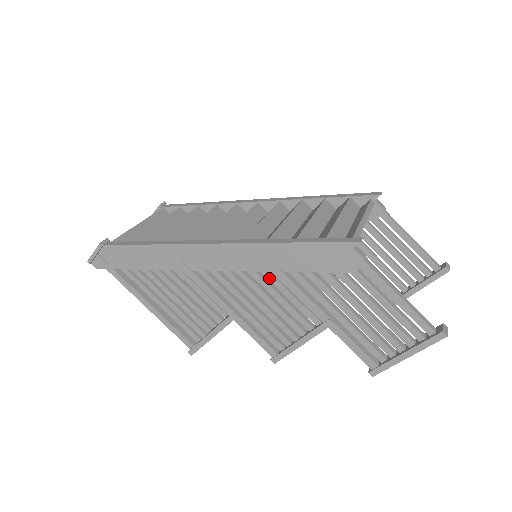
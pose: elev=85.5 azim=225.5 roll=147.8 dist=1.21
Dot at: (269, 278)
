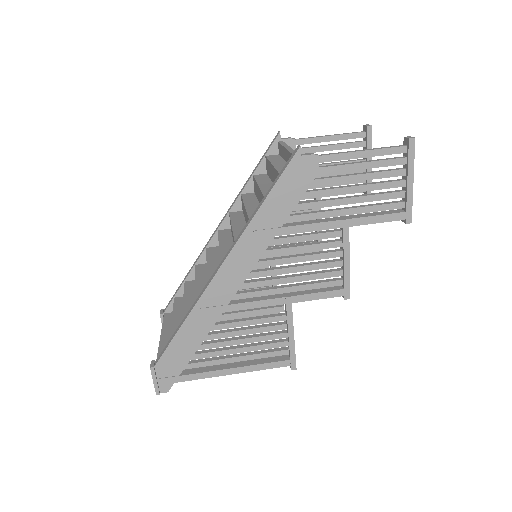
Dot at: (279, 243)
